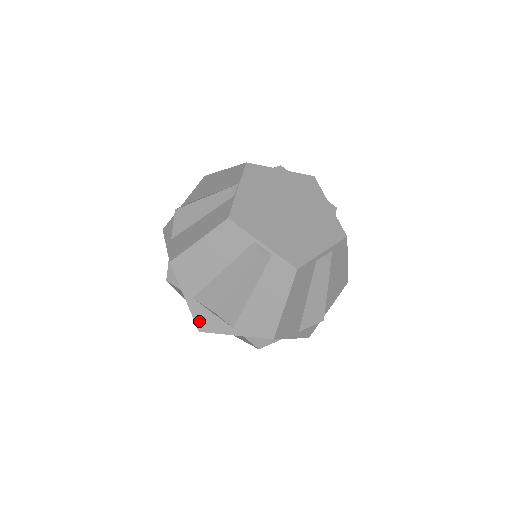
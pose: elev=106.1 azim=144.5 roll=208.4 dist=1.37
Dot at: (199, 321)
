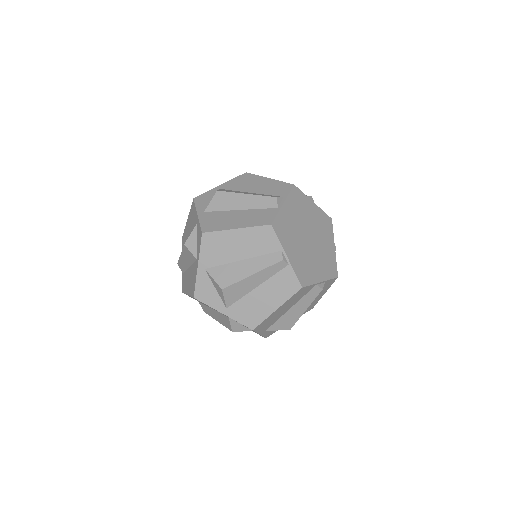
Dot at: (267, 335)
